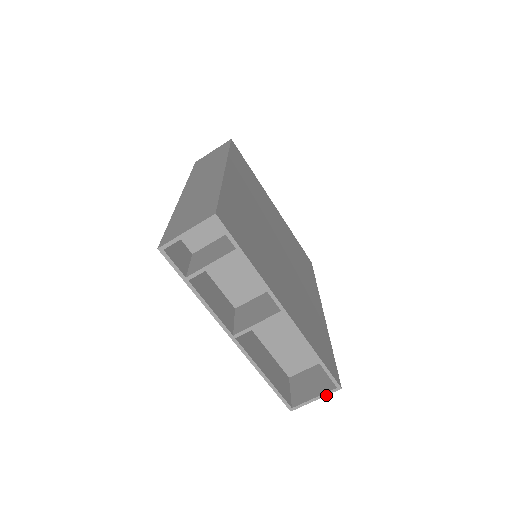
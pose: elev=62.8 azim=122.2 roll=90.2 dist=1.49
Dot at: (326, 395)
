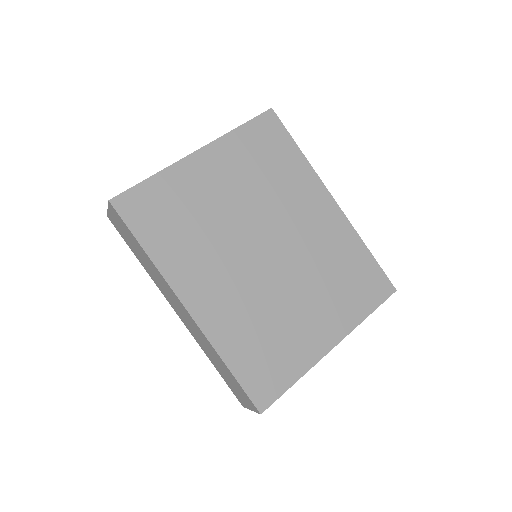
Dot at: occluded
